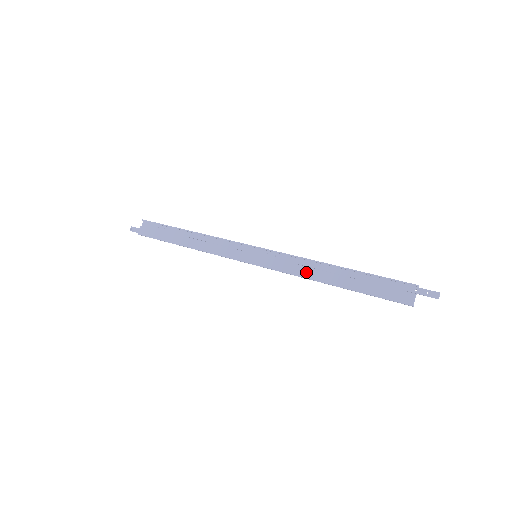
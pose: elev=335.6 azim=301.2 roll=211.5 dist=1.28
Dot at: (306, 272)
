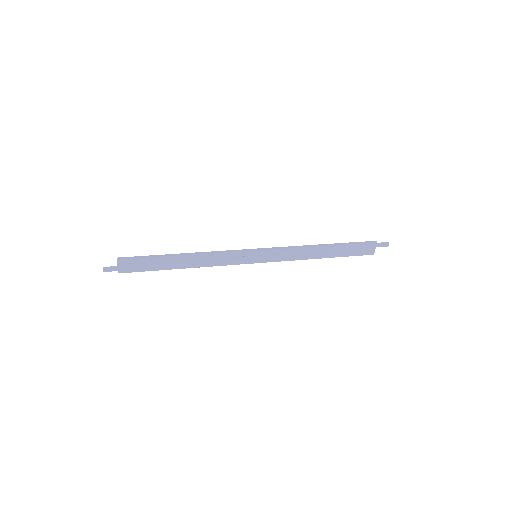
Dot at: (302, 256)
